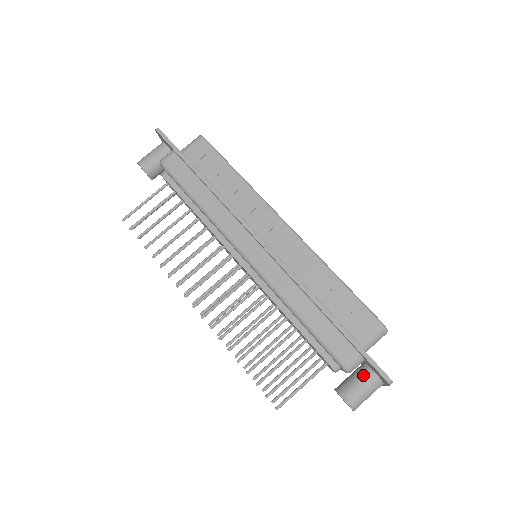
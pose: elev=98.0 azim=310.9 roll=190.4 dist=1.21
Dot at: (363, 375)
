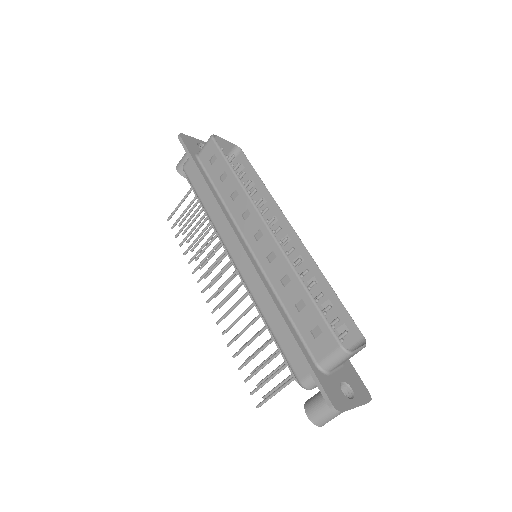
Dot at: occluded
